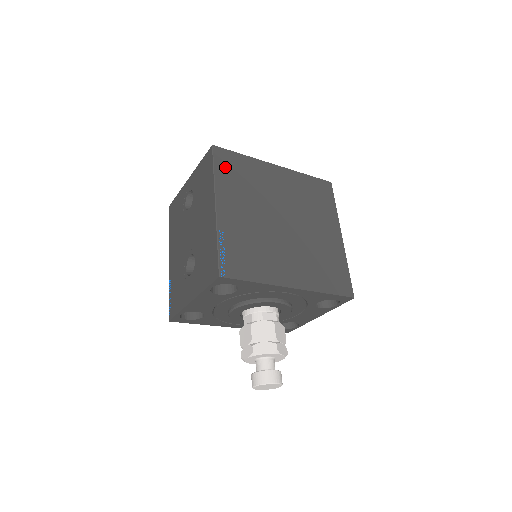
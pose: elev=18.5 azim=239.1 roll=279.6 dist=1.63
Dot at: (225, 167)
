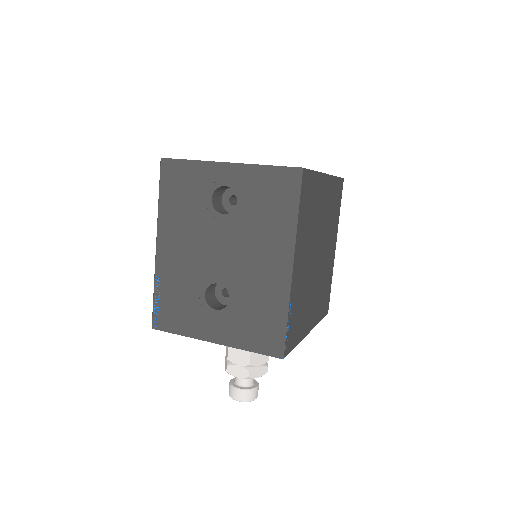
Dot at: (304, 201)
